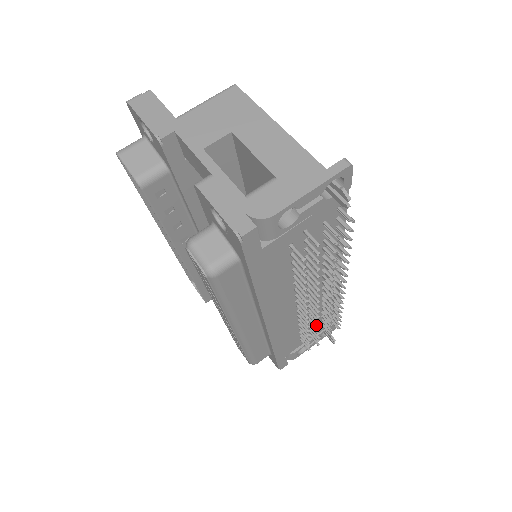
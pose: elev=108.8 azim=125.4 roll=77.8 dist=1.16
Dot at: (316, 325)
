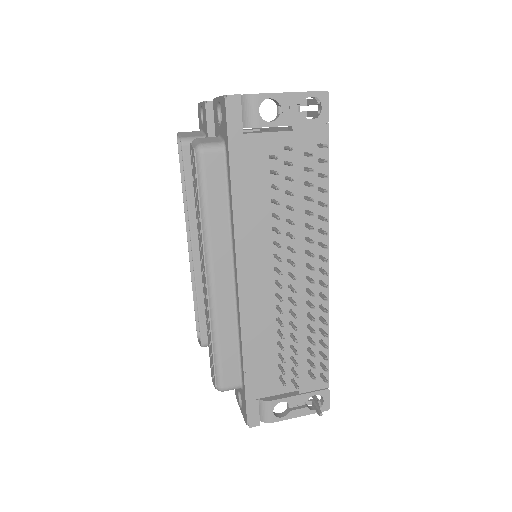
Dot at: (294, 329)
